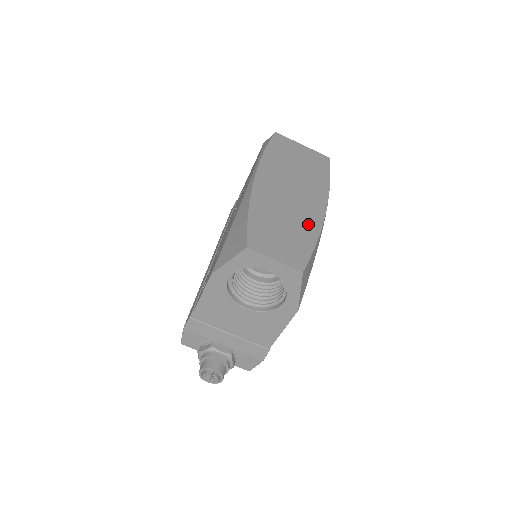
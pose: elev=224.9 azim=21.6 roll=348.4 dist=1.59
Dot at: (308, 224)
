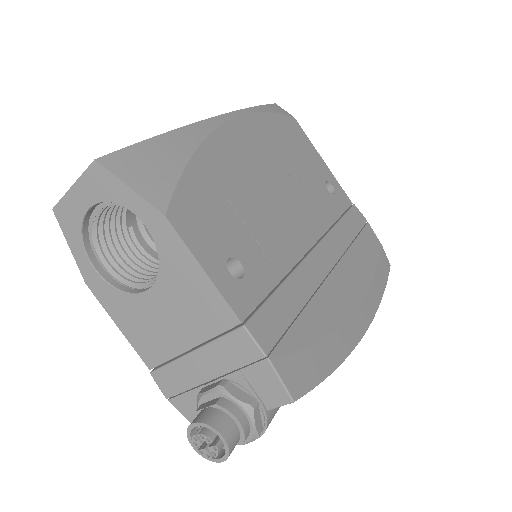
Dot at: occluded
